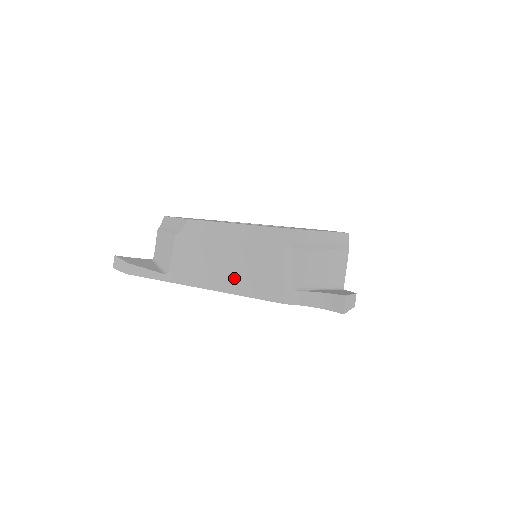
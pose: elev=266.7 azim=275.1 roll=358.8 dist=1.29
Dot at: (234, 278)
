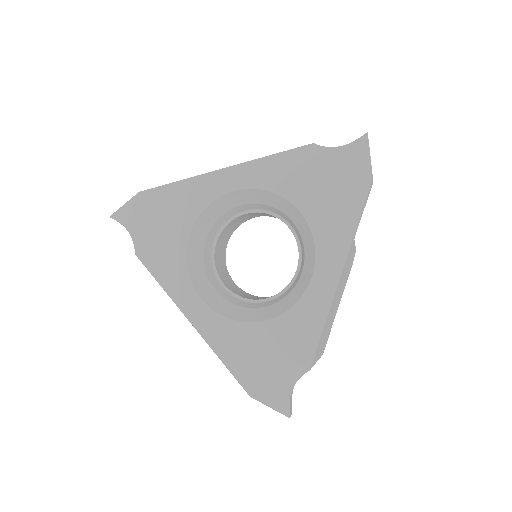
Dot at: occluded
